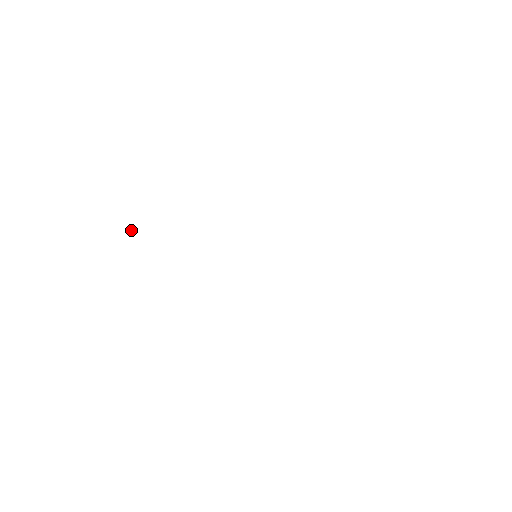
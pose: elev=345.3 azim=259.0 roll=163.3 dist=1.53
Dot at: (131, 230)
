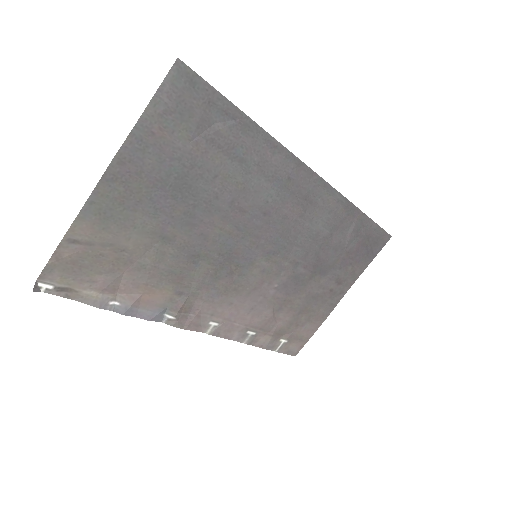
Dot at: (34, 291)
